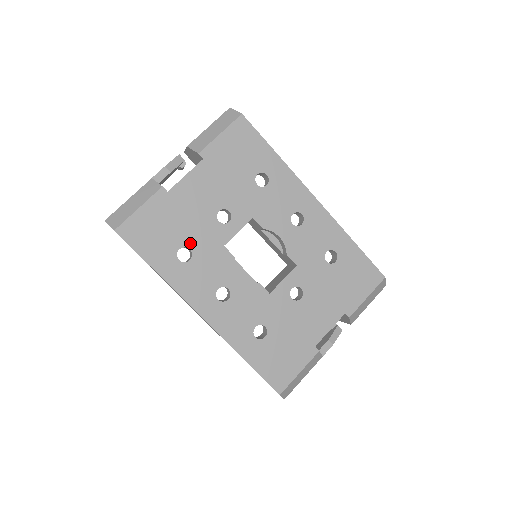
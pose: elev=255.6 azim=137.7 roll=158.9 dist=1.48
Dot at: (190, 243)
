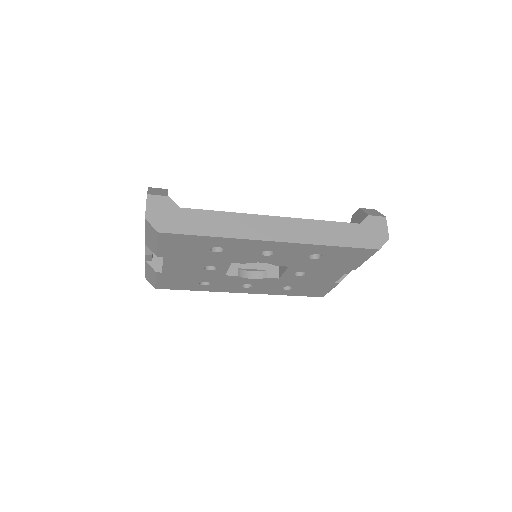
Dot at: (203, 280)
